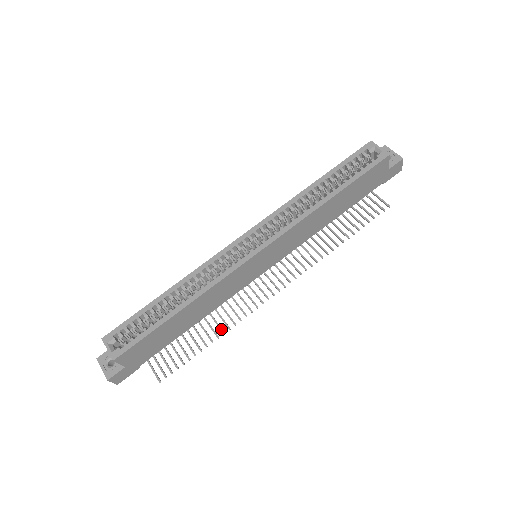
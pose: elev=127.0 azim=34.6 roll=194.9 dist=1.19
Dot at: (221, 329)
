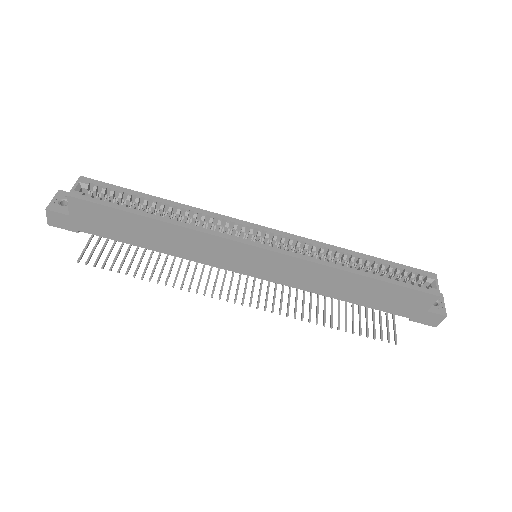
Dot at: (167, 279)
